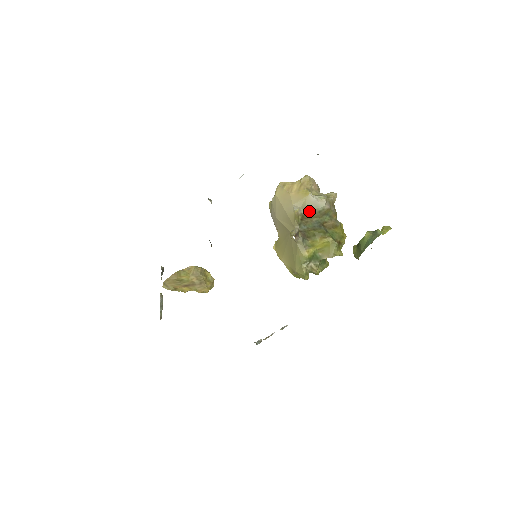
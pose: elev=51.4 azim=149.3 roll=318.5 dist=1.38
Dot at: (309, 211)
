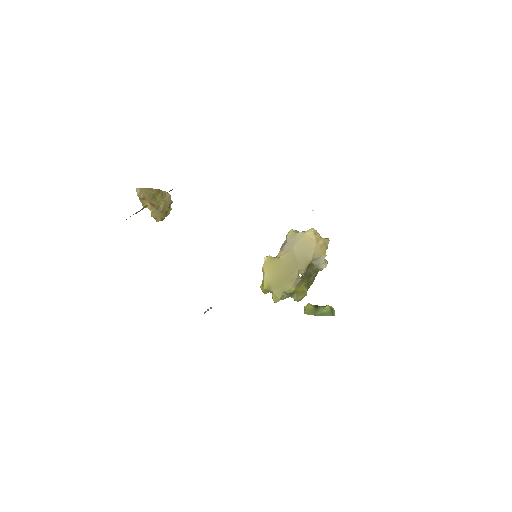
Dot at: (315, 264)
